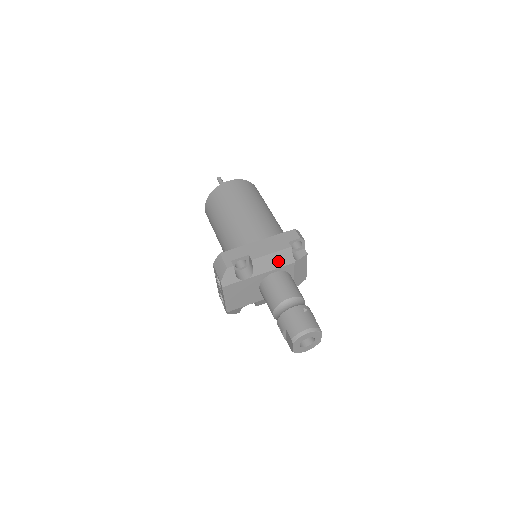
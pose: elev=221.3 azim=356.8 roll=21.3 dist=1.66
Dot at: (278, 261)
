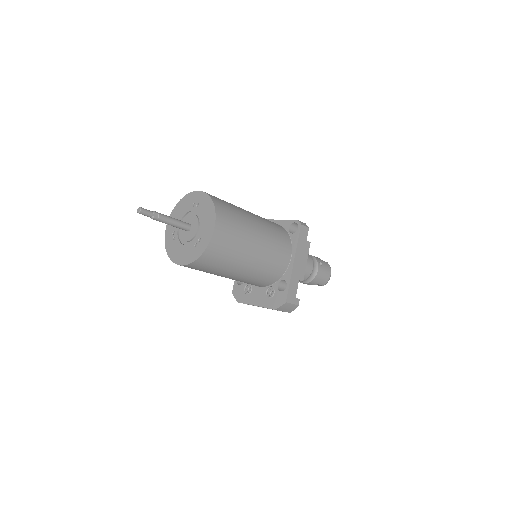
Dot at: occluded
